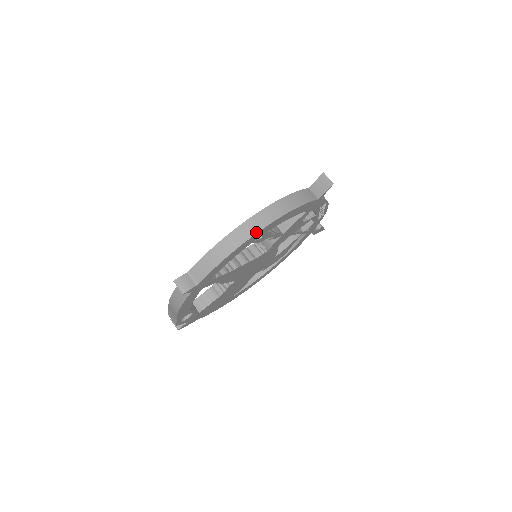
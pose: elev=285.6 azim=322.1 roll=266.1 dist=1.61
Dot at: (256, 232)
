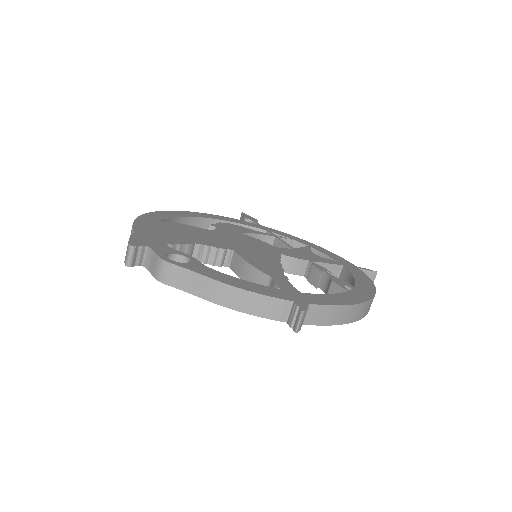
Dot at: occluded
